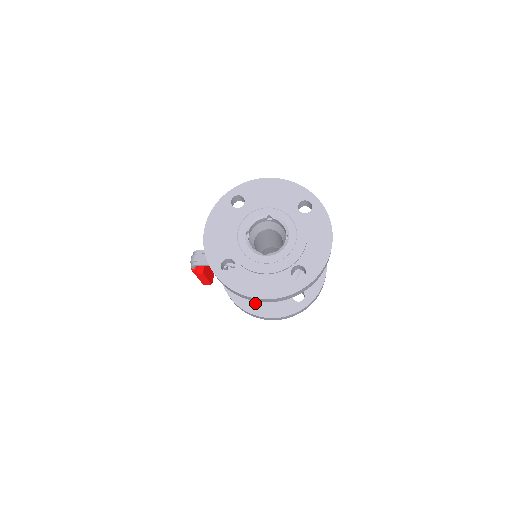
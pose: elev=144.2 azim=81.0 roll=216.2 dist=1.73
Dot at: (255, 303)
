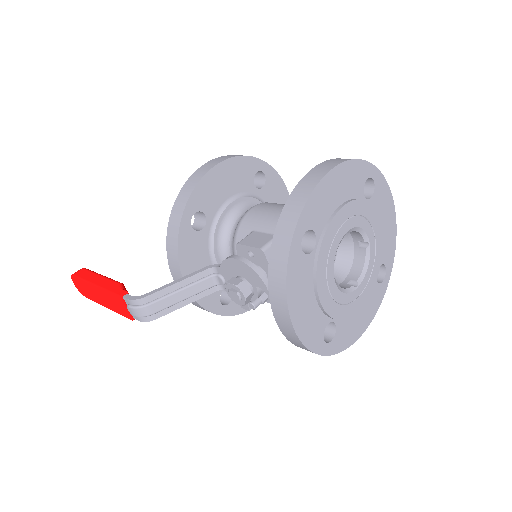
Dot at: occluded
